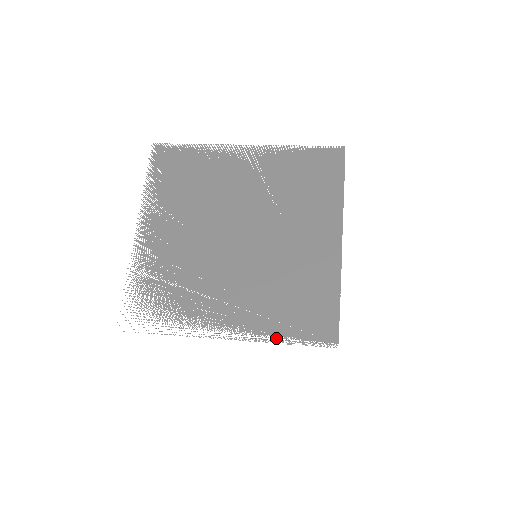
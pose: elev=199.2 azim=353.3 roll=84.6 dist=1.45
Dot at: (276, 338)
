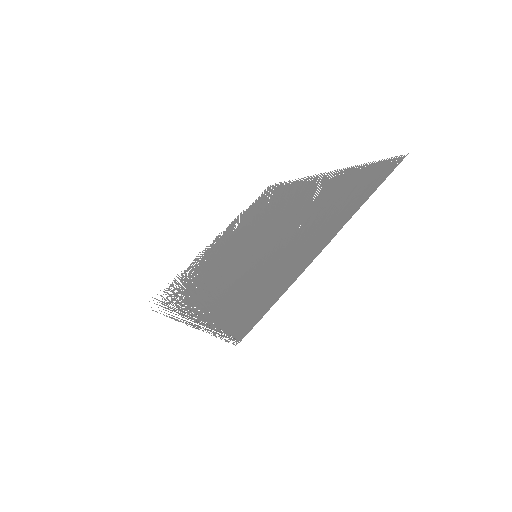
Dot at: (206, 326)
